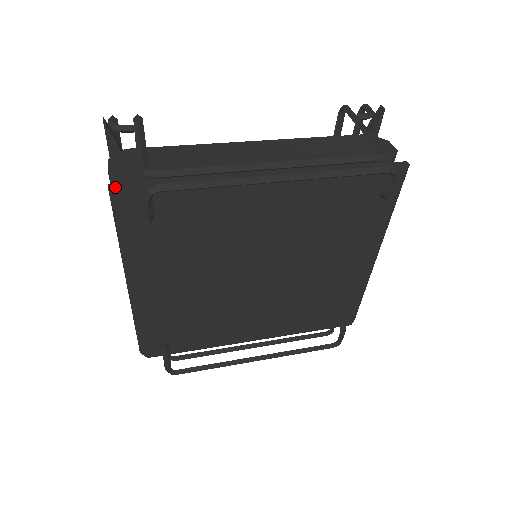
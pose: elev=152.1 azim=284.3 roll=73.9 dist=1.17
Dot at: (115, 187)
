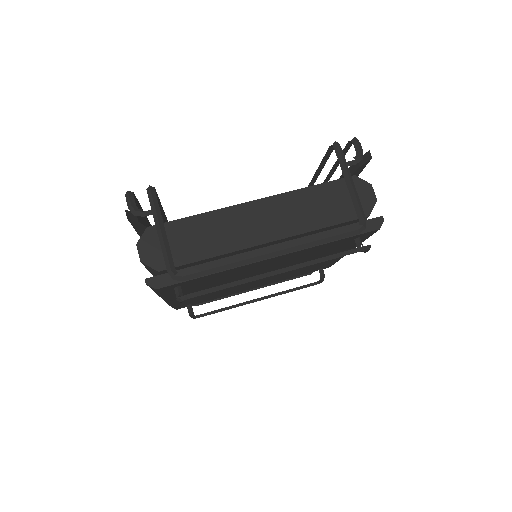
Dot at: (151, 282)
